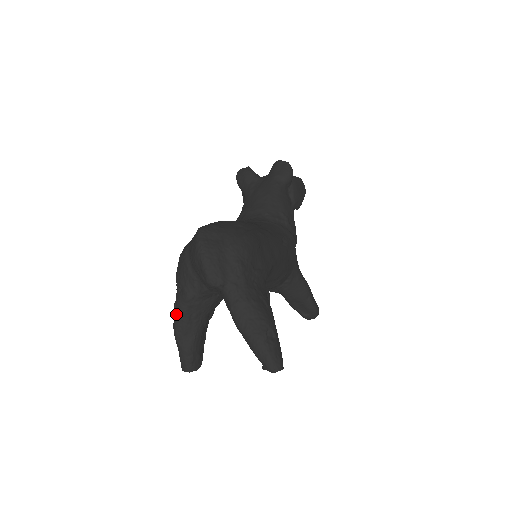
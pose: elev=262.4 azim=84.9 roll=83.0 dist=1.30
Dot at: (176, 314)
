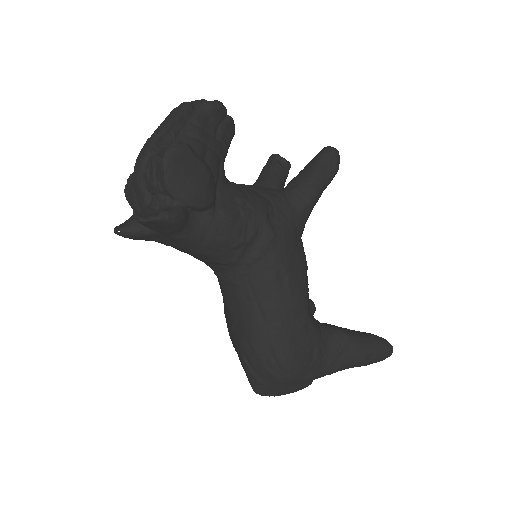
Dot at: occluded
